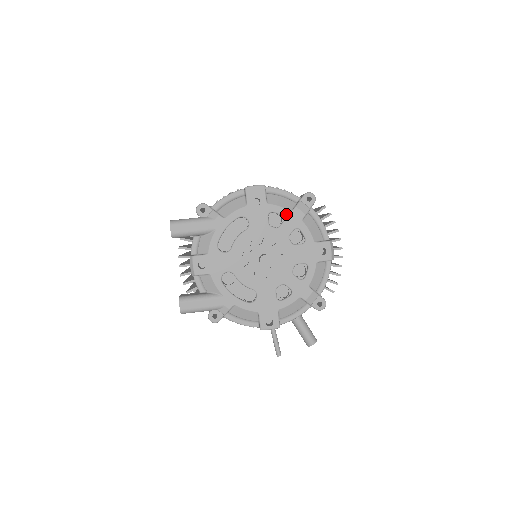
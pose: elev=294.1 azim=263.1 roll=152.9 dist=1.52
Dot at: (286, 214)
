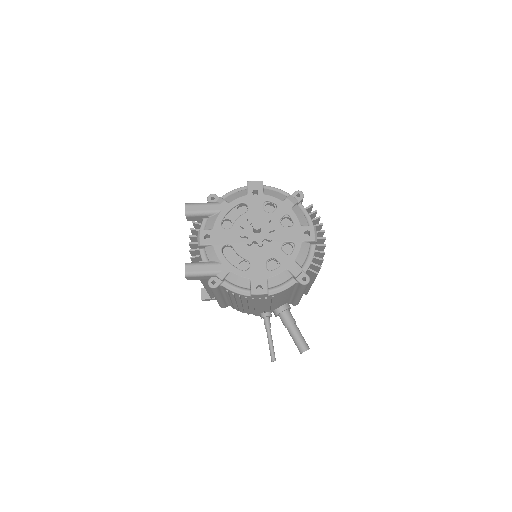
Dot at: (278, 203)
